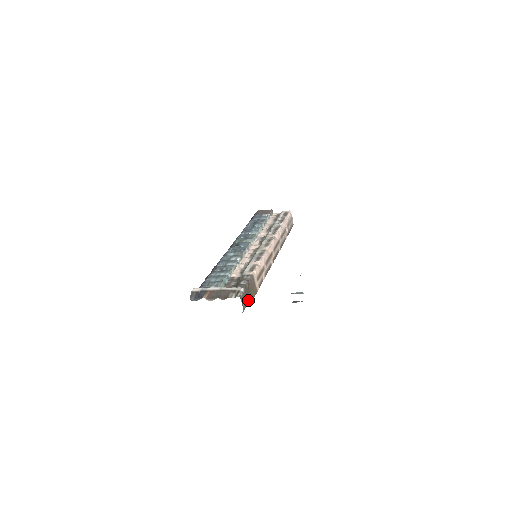
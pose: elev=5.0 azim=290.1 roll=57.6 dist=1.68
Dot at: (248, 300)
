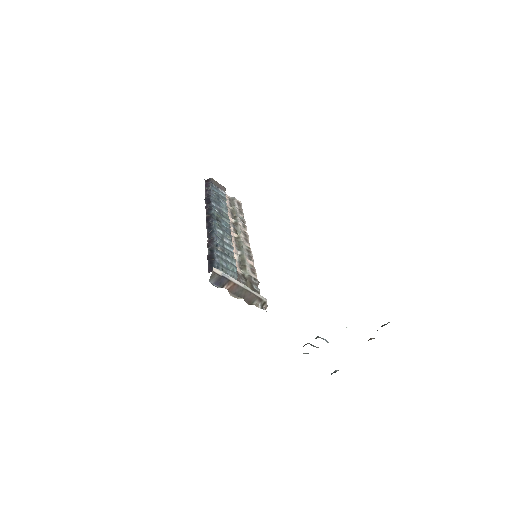
Dot at: occluded
